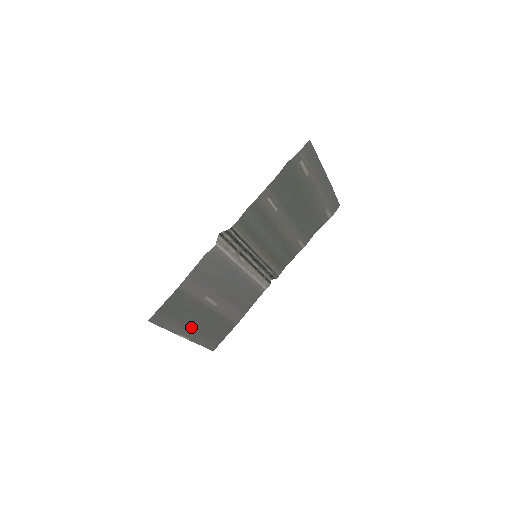
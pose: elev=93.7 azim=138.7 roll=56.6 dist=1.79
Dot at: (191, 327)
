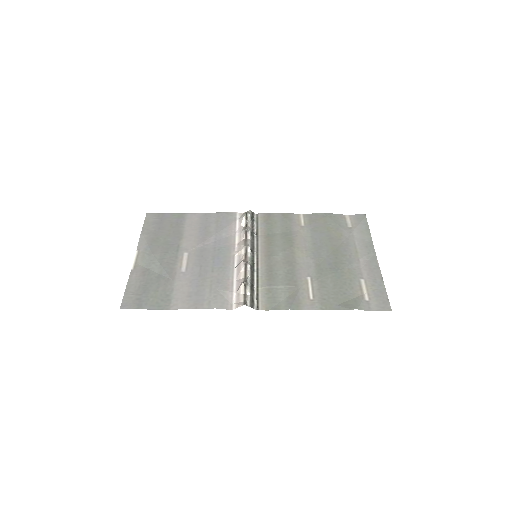
Dot at: (148, 257)
